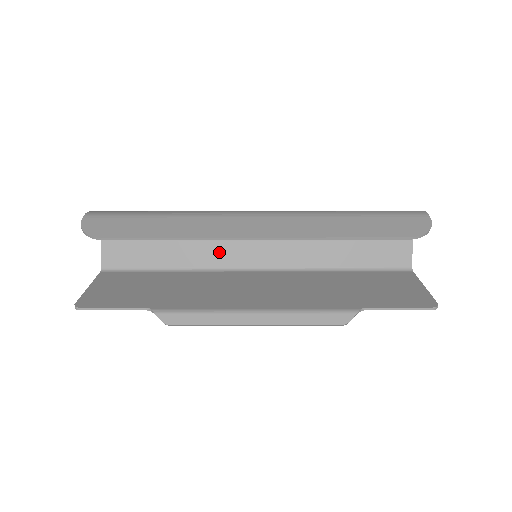
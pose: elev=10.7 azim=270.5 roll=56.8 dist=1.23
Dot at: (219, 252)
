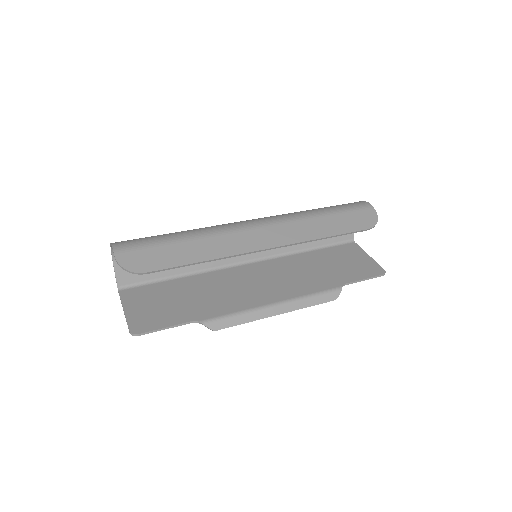
Dot at: occluded
